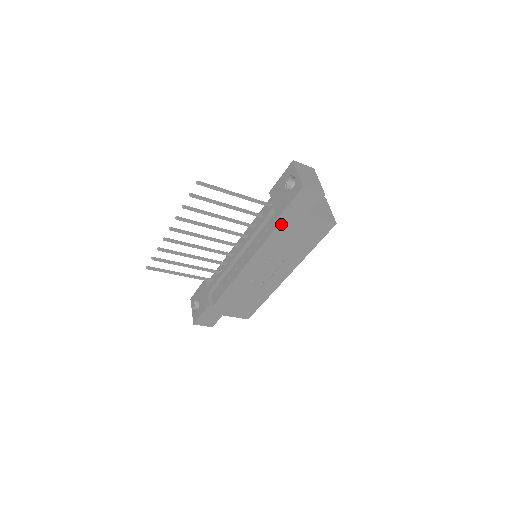
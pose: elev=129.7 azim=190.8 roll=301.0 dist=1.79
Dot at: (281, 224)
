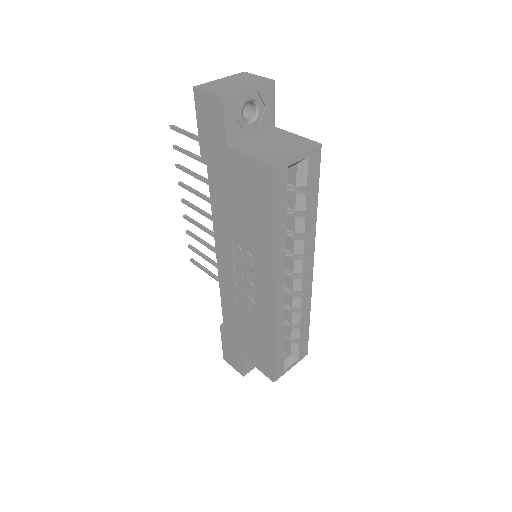
Dot at: (210, 170)
